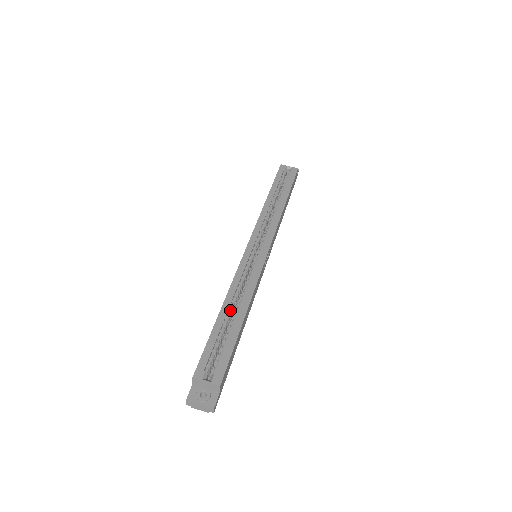
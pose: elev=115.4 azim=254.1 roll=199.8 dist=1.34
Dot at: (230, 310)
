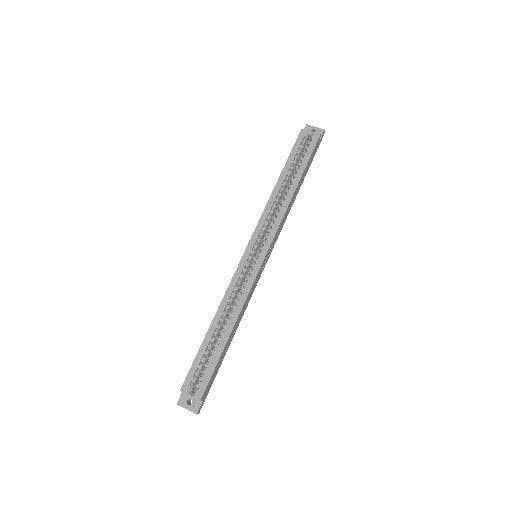
Dot at: (219, 324)
